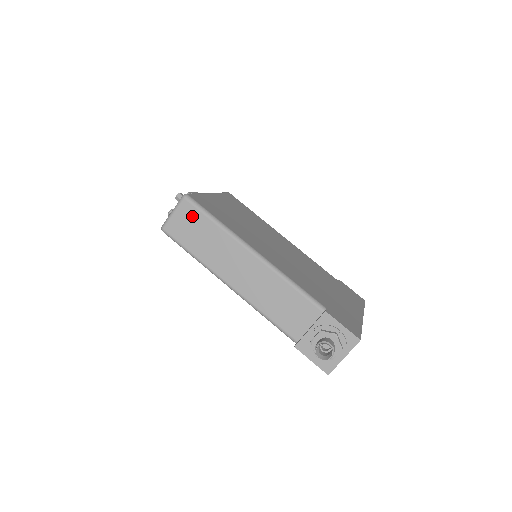
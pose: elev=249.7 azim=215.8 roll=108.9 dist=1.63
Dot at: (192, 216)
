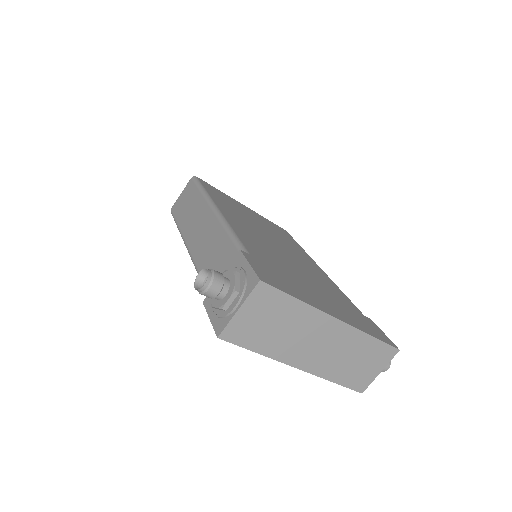
Dot at: (190, 191)
